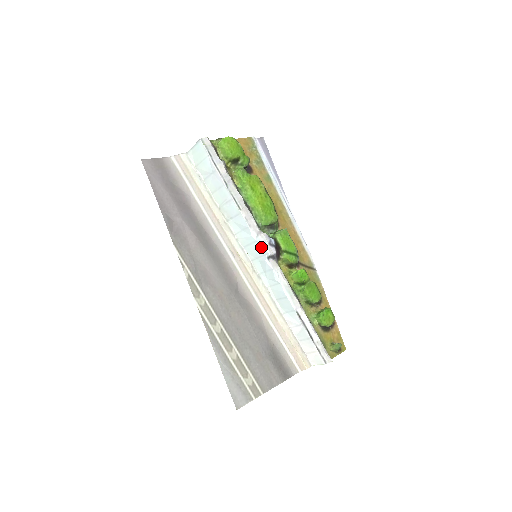
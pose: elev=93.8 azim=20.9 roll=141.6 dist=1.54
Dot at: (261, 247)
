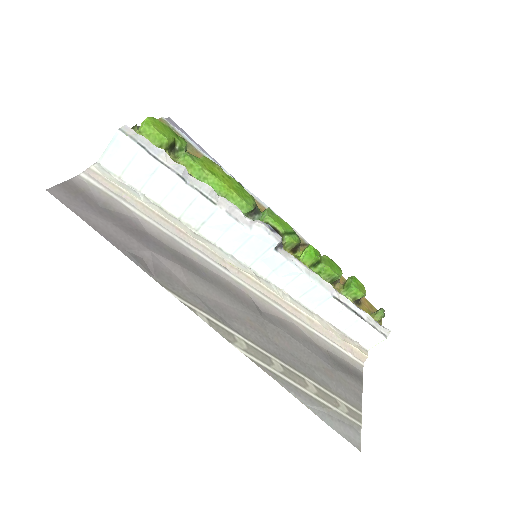
Dot at: (262, 240)
